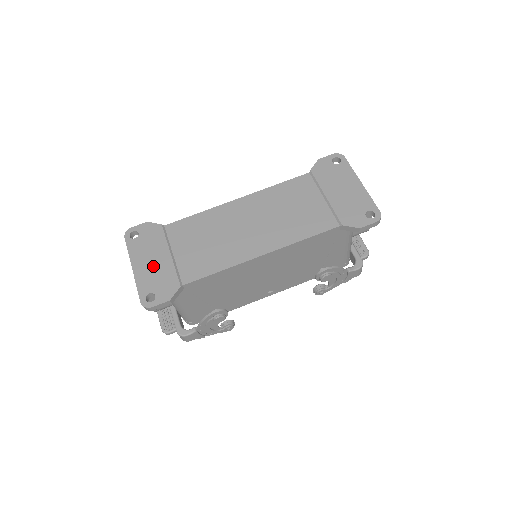
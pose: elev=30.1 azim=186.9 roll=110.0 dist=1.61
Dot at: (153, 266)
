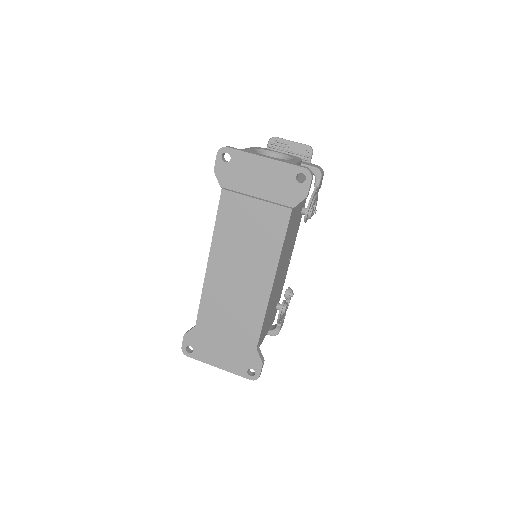
Dot at: (226, 355)
